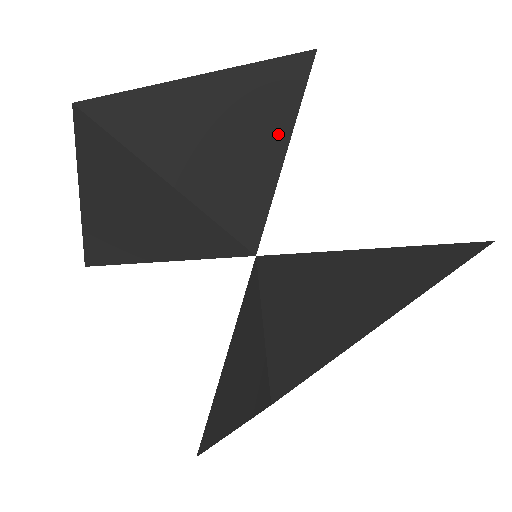
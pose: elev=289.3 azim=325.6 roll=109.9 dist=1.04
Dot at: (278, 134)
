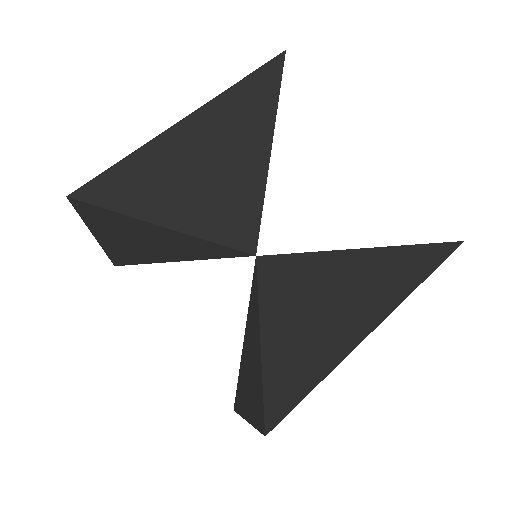
Dot at: (258, 147)
